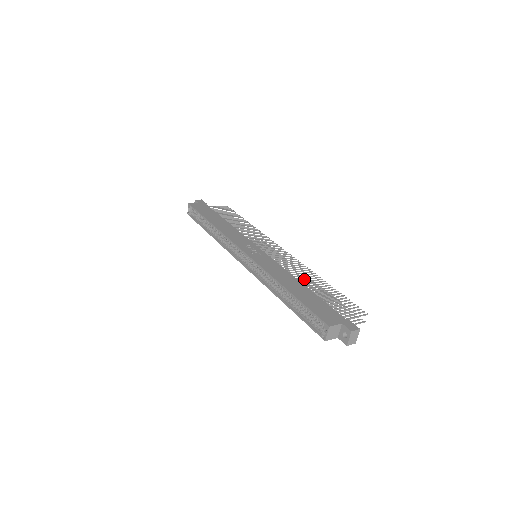
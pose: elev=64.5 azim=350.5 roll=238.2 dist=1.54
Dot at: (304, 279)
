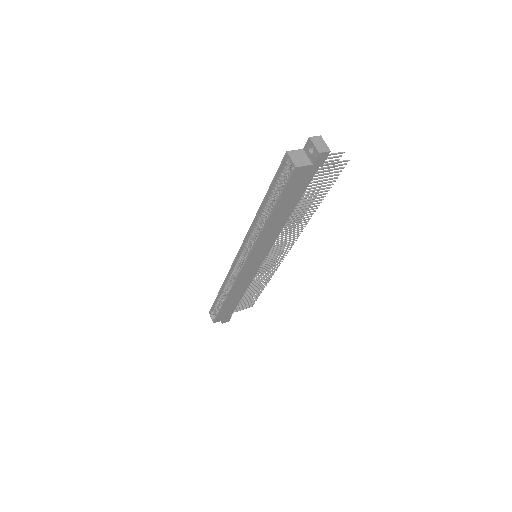
Dot at: occluded
